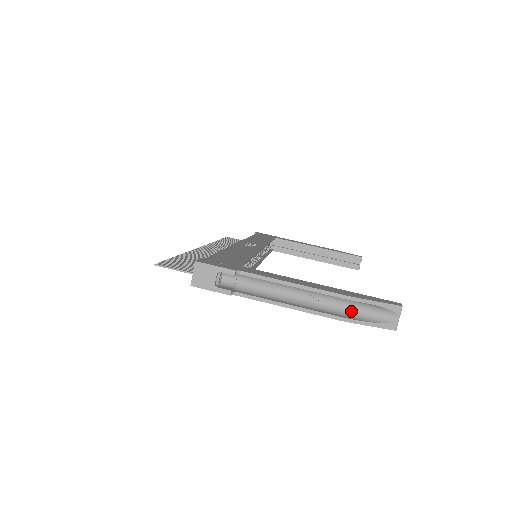
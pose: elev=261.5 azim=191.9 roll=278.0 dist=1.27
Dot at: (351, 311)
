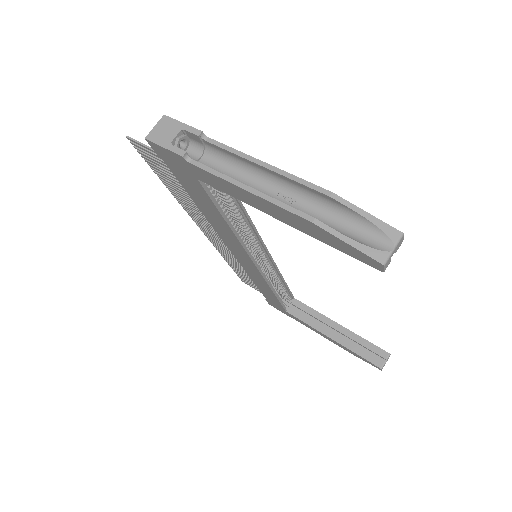
Dot at: (327, 223)
